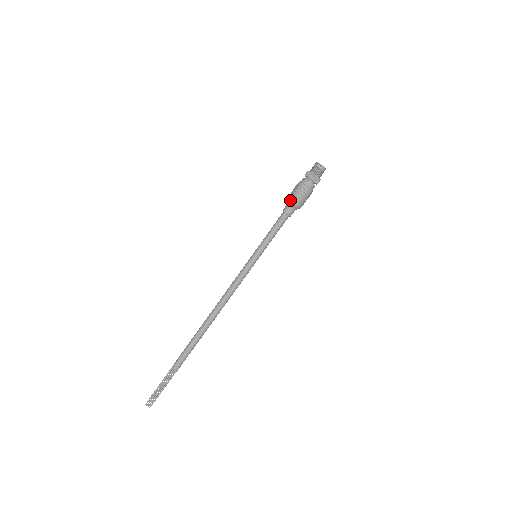
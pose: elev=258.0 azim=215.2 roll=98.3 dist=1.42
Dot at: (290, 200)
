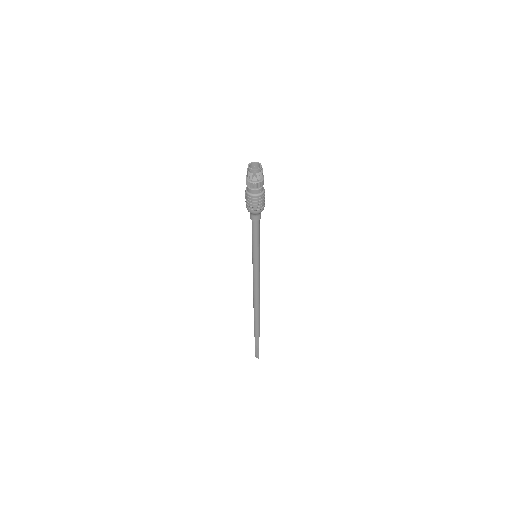
Dot at: occluded
